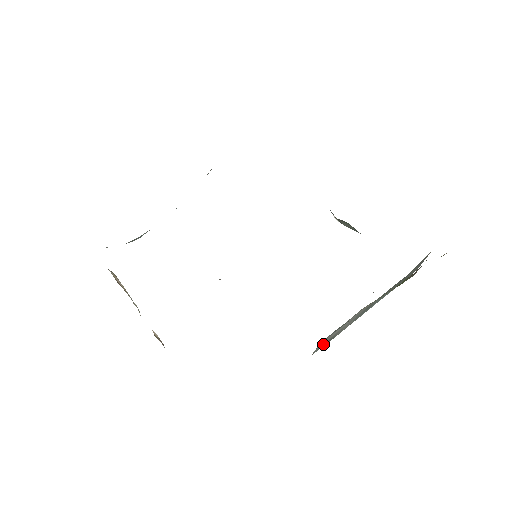
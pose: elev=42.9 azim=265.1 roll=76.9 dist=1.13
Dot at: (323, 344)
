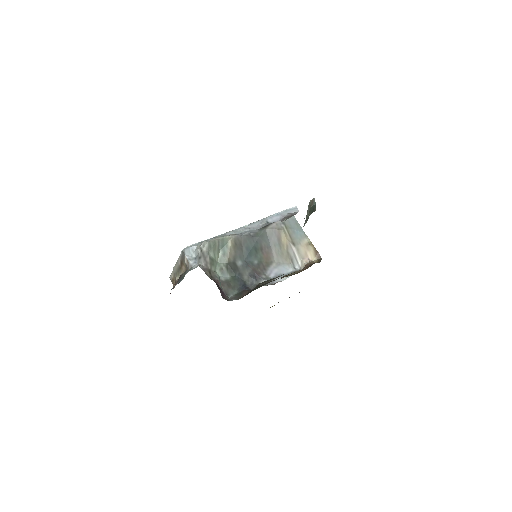
Dot at: occluded
